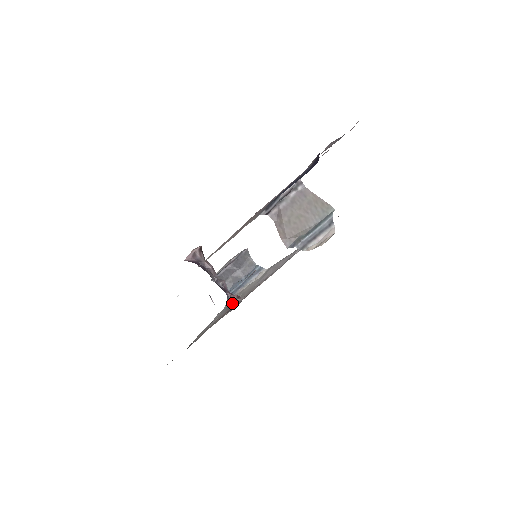
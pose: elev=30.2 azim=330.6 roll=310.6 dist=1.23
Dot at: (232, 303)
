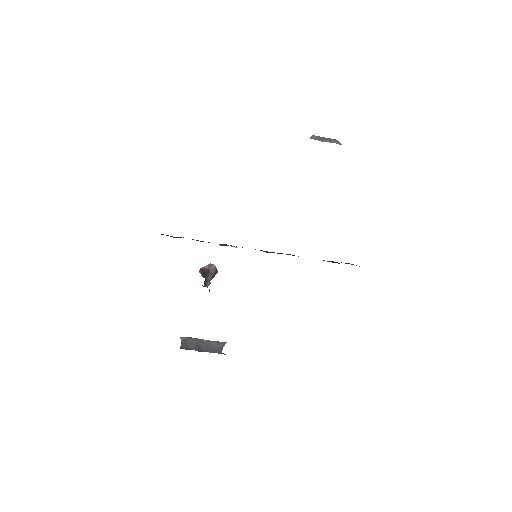
Dot at: occluded
